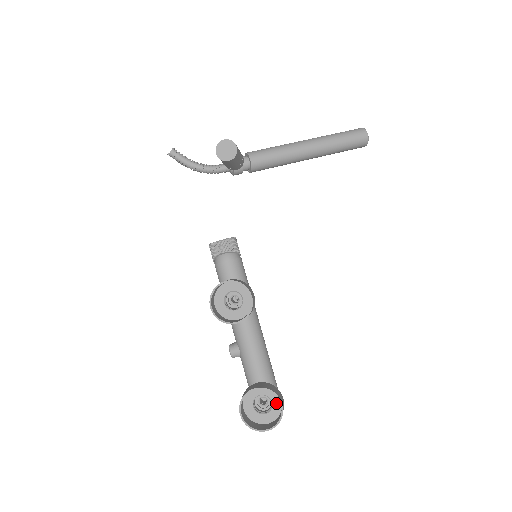
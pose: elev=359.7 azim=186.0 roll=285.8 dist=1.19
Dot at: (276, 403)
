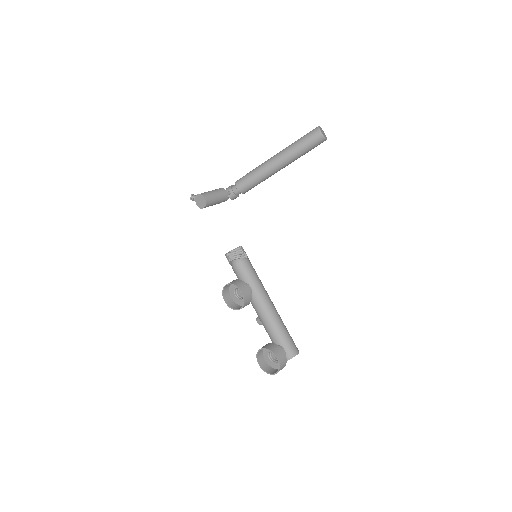
Dot at: occluded
